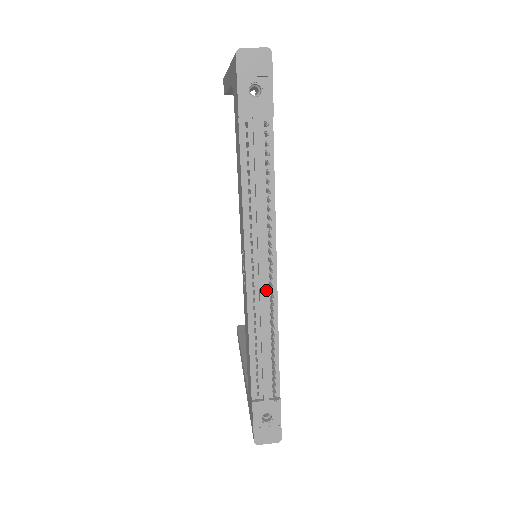
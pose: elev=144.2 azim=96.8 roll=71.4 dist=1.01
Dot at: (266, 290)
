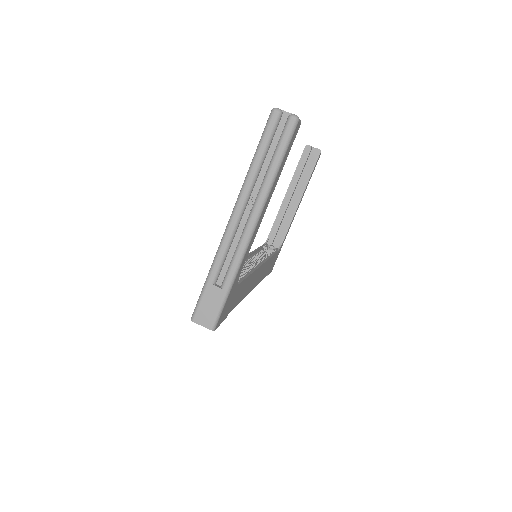
Dot at: occluded
